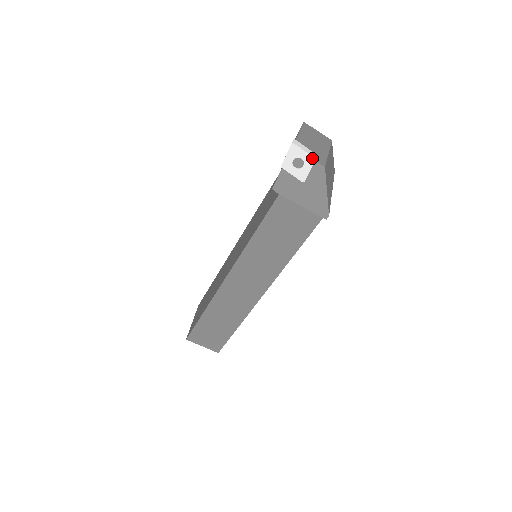
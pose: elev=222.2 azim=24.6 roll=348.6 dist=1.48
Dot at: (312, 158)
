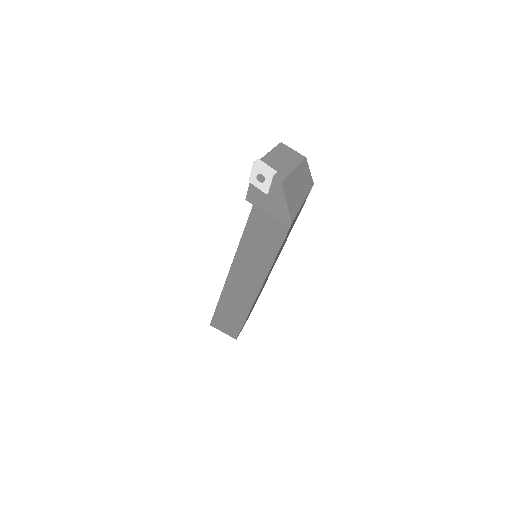
Dot at: (270, 174)
